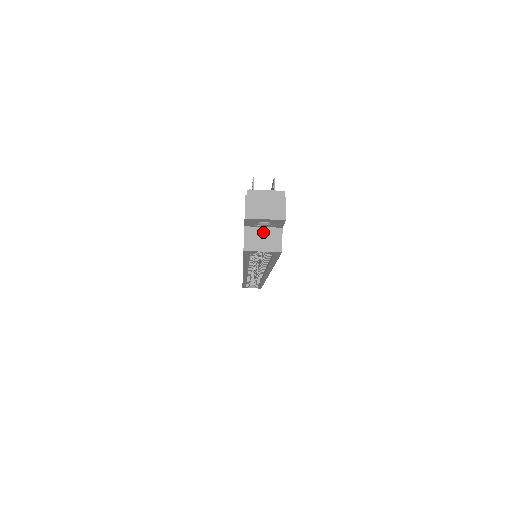
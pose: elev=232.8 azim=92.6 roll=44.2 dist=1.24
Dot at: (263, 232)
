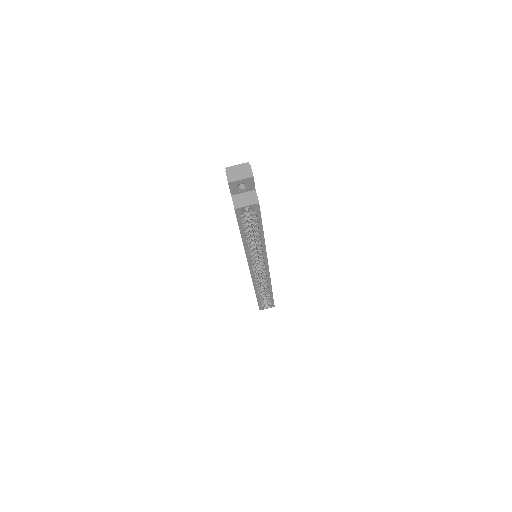
Dot at: (244, 195)
